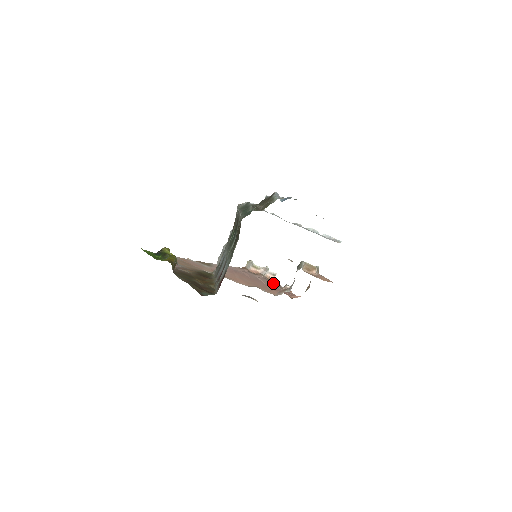
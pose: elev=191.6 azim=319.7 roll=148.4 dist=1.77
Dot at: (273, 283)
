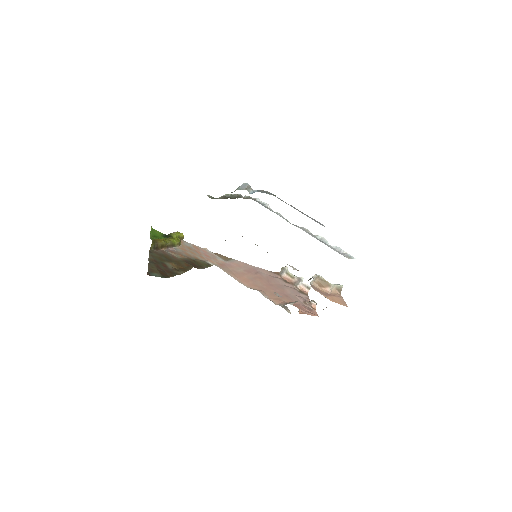
Dot at: (302, 296)
